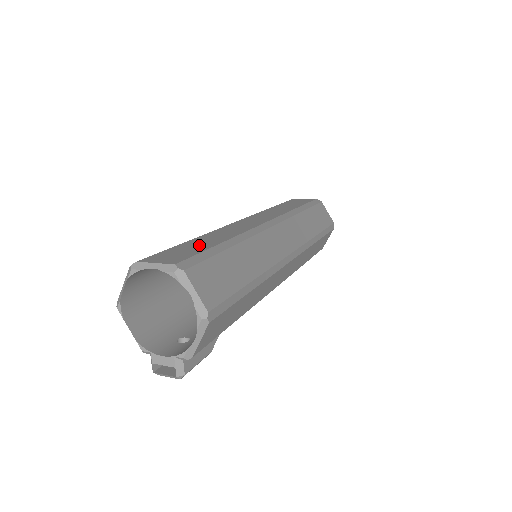
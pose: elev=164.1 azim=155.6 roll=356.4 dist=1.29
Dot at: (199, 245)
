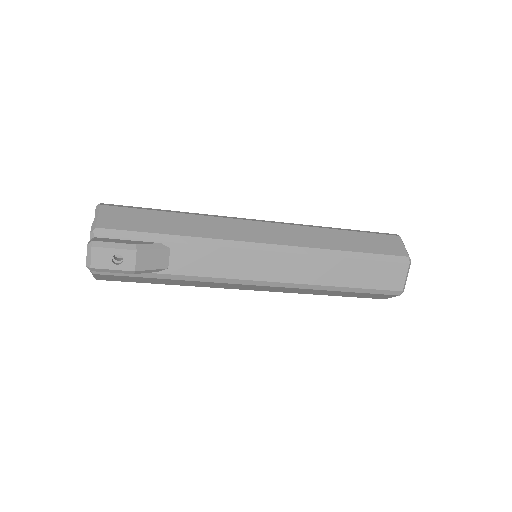
Dot at: occluded
